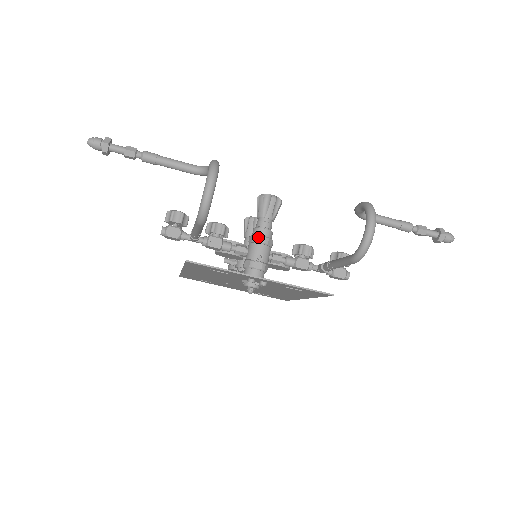
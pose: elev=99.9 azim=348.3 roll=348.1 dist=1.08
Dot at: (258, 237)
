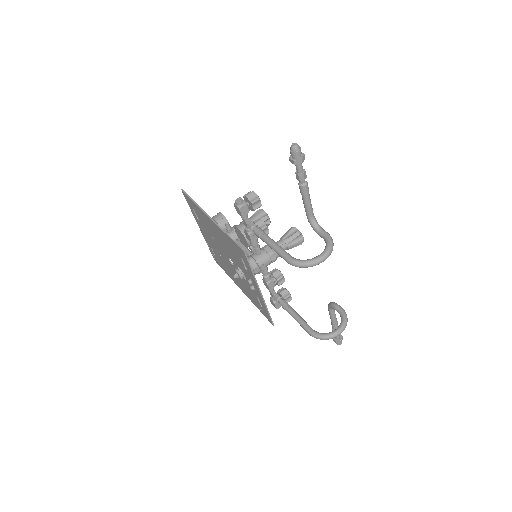
Dot at: (274, 255)
